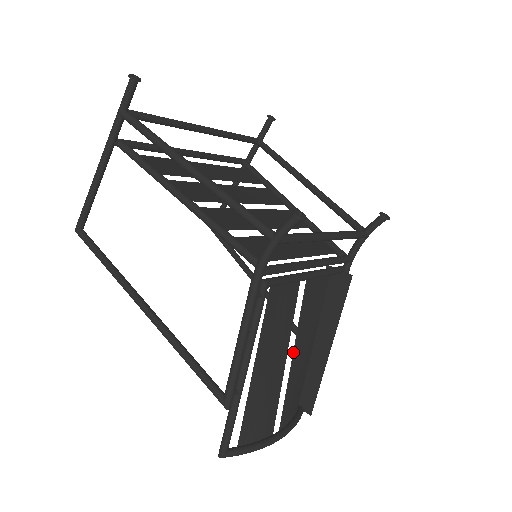
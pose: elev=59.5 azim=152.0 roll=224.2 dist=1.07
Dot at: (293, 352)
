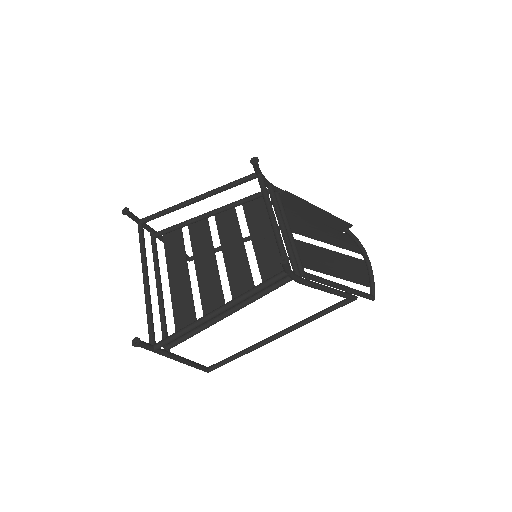
Dot at: occluded
